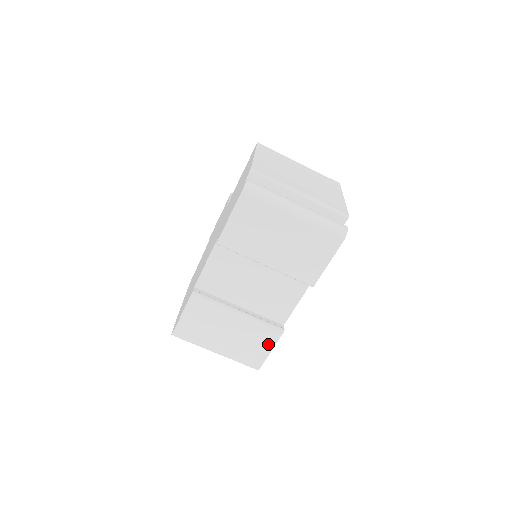
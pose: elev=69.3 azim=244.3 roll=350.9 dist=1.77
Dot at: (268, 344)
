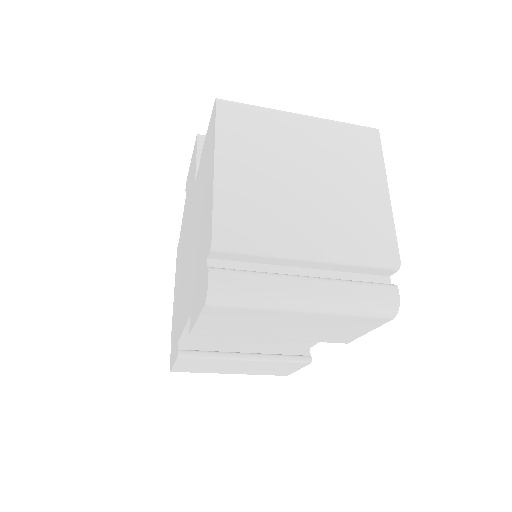
Dot at: (293, 368)
